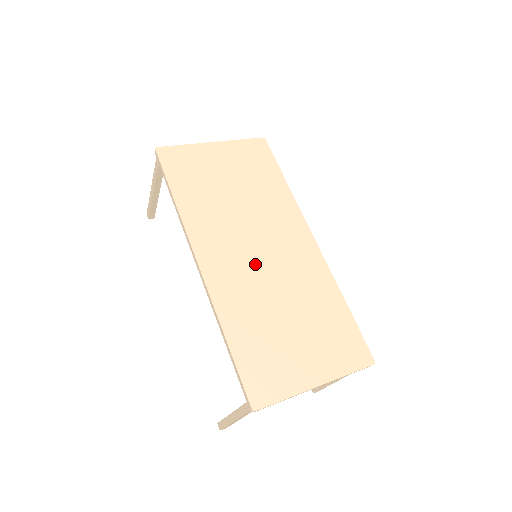
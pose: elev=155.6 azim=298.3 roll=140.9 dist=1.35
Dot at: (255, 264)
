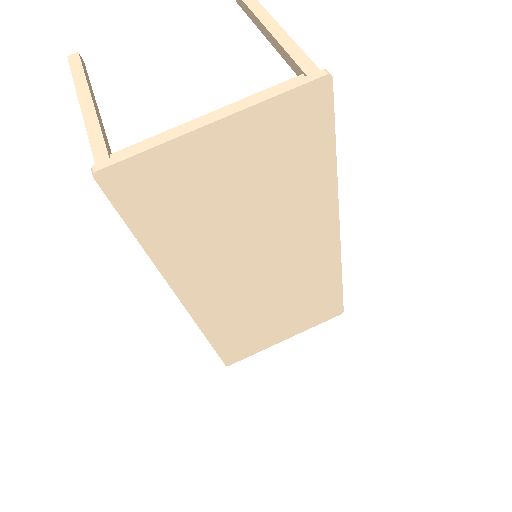
Dot at: (252, 283)
